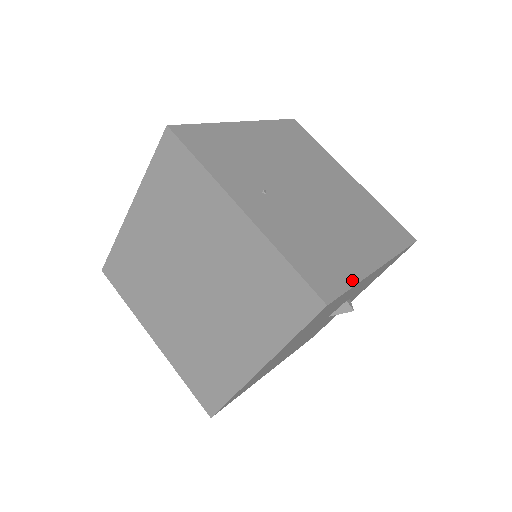
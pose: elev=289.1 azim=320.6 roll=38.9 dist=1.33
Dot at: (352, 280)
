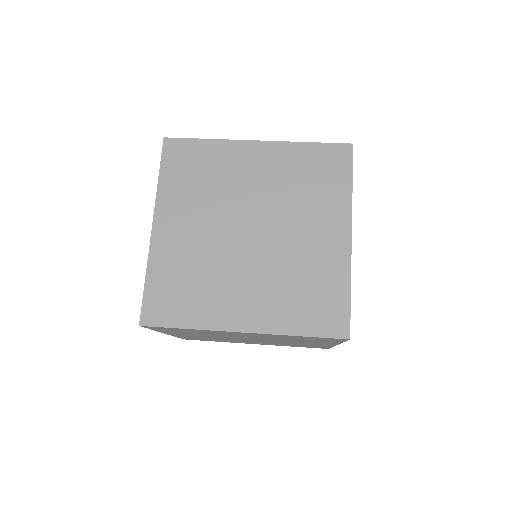
Dot at: occluded
